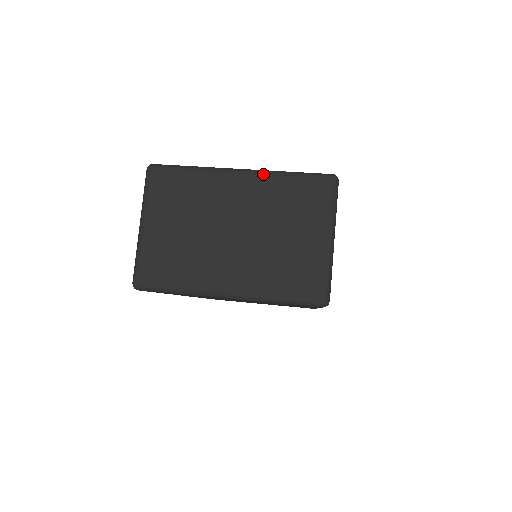
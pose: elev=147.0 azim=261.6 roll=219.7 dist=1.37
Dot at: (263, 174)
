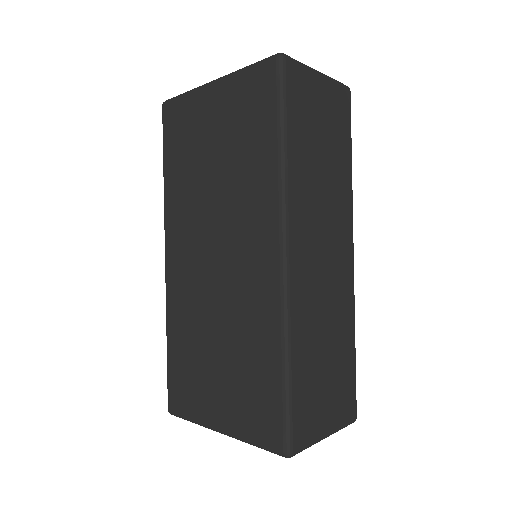
Dot at: occluded
